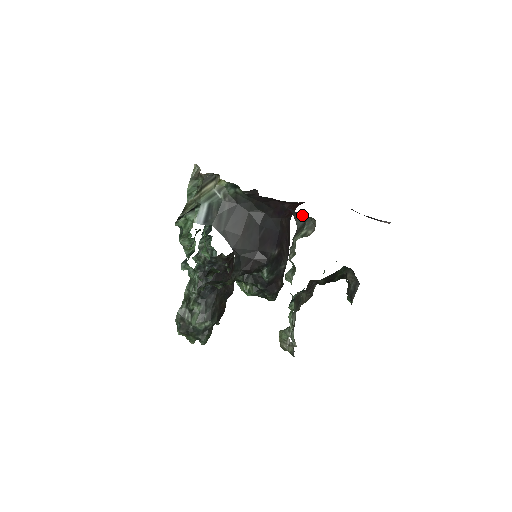
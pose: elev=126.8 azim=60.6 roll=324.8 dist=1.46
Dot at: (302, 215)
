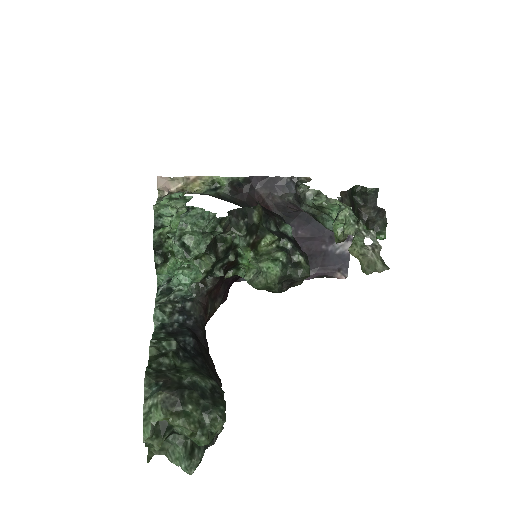
Dot at: (290, 190)
